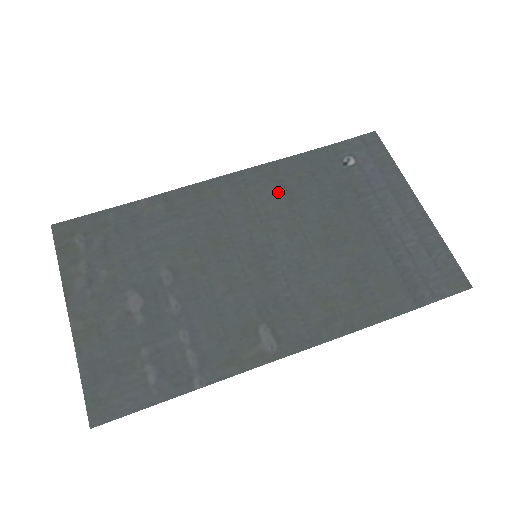
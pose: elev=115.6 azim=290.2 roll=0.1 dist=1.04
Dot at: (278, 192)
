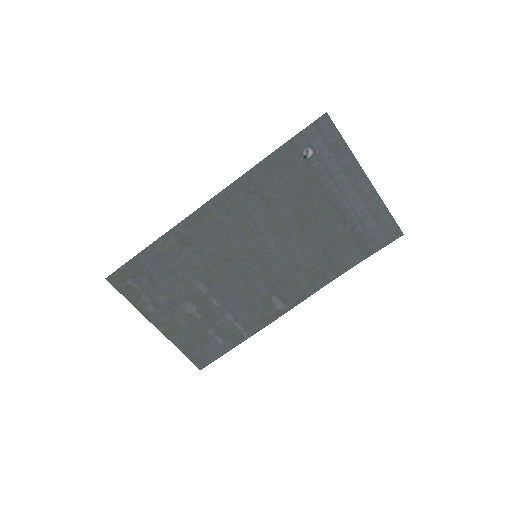
Dot at: (257, 201)
